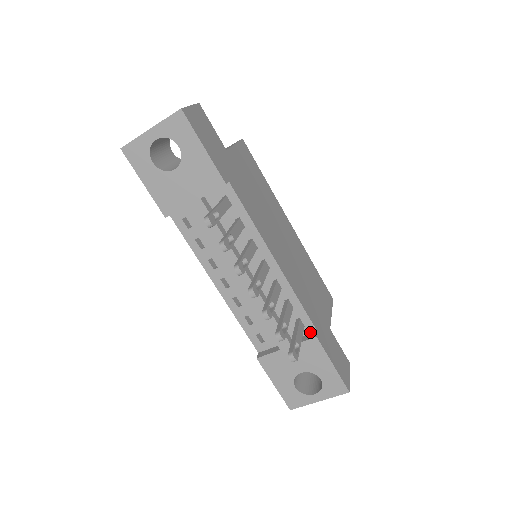
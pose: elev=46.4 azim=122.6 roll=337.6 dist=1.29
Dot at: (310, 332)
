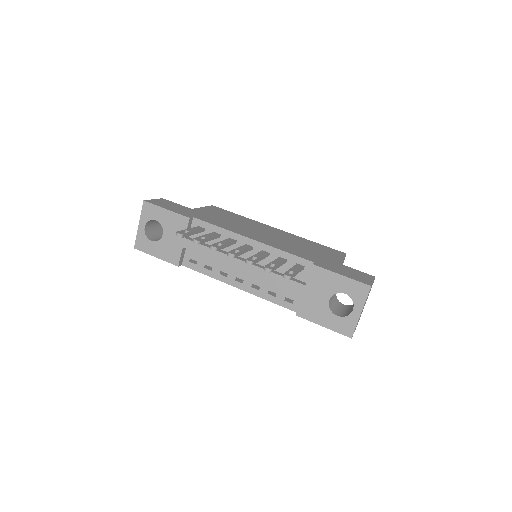
Dot at: occluded
